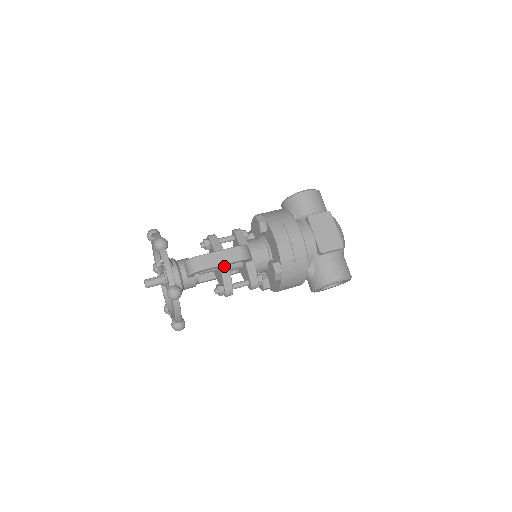
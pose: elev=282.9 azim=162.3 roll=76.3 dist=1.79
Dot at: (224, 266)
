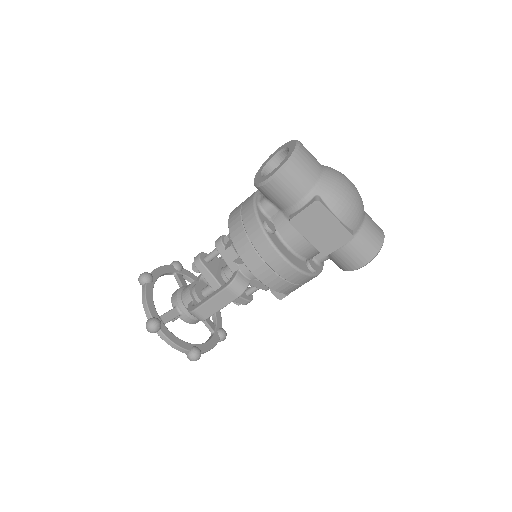
Dot at: occluded
